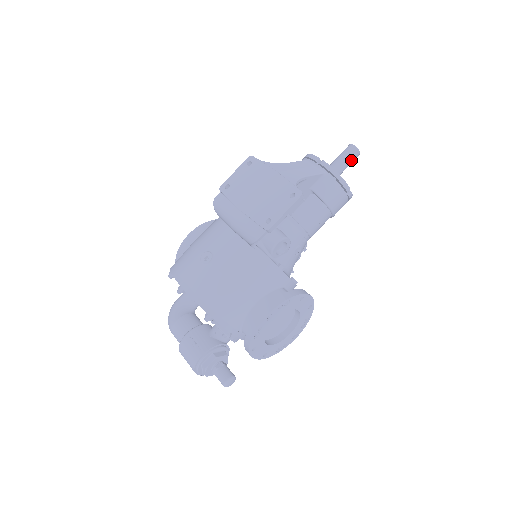
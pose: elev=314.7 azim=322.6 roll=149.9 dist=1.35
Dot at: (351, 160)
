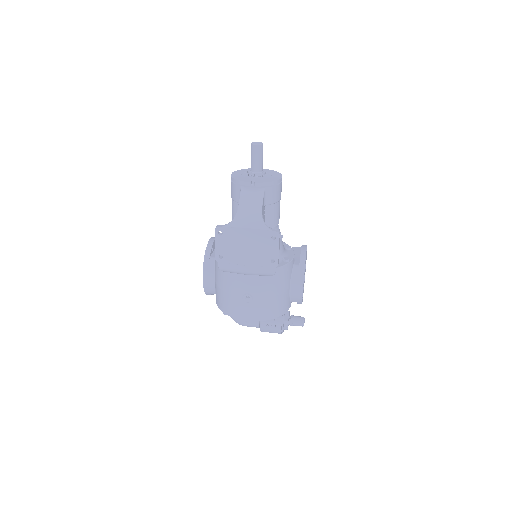
Dot at: (262, 154)
